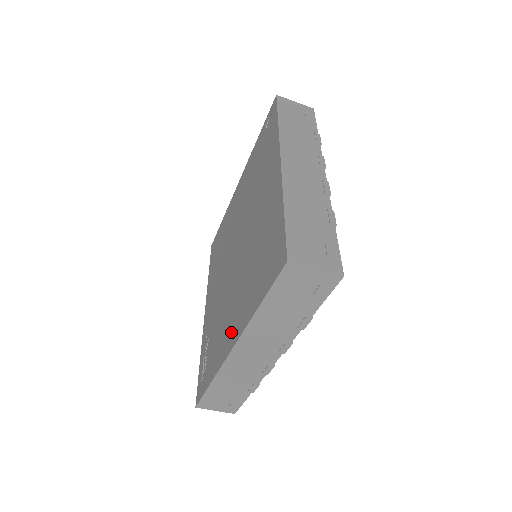
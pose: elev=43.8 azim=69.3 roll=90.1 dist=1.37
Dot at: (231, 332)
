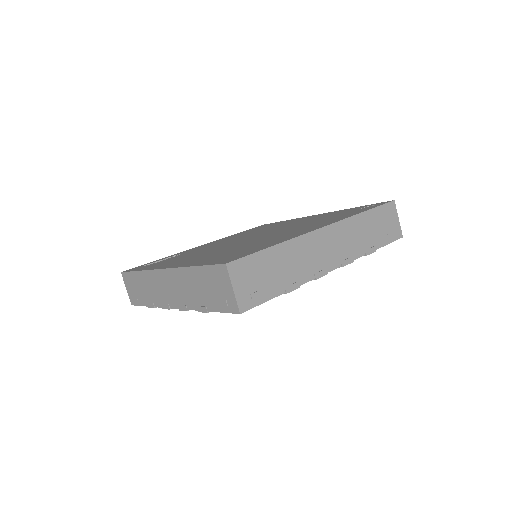
Dot at: (178, 263)
